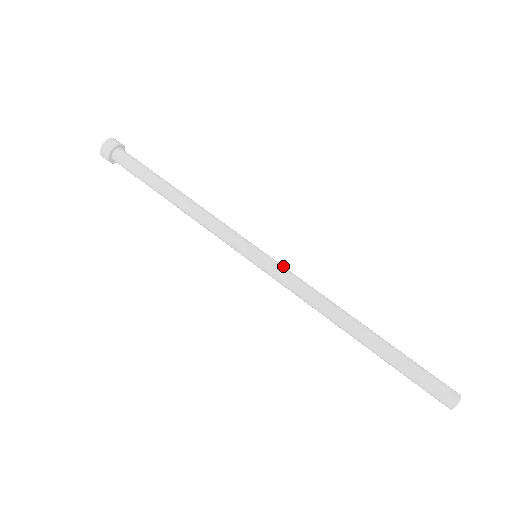
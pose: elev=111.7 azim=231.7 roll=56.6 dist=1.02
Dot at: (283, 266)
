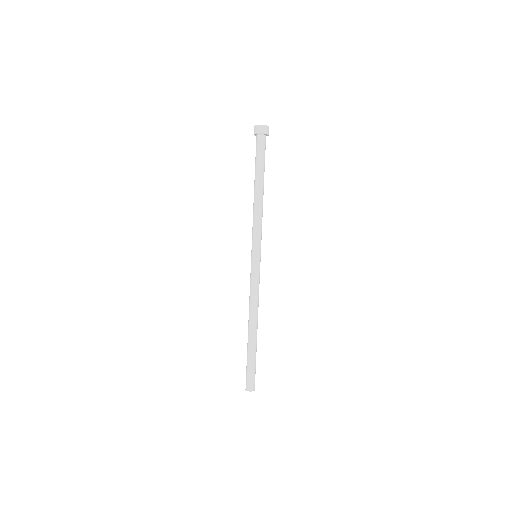
Dot at: occluded
